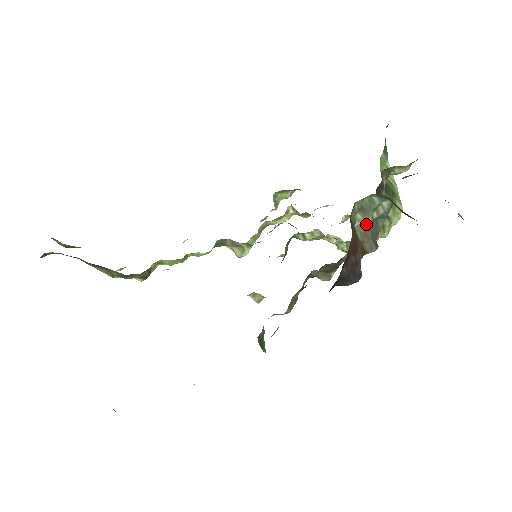
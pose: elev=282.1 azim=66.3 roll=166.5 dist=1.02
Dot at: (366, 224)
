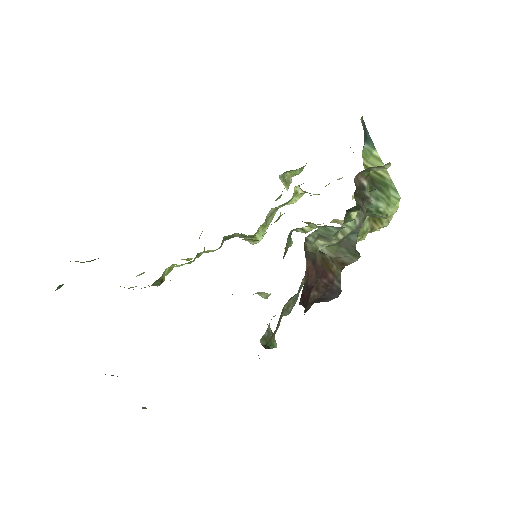
Dot at: (334, 244)
